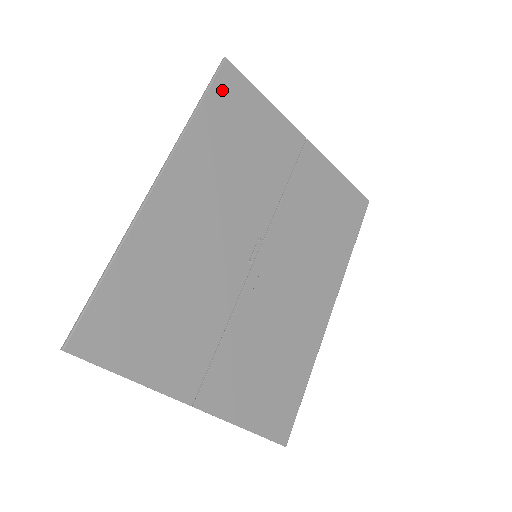
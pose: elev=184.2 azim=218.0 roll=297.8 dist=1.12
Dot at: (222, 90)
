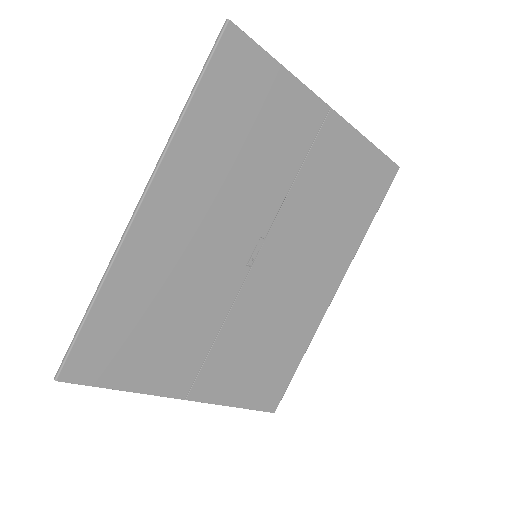
Dot at: (223, 68)
